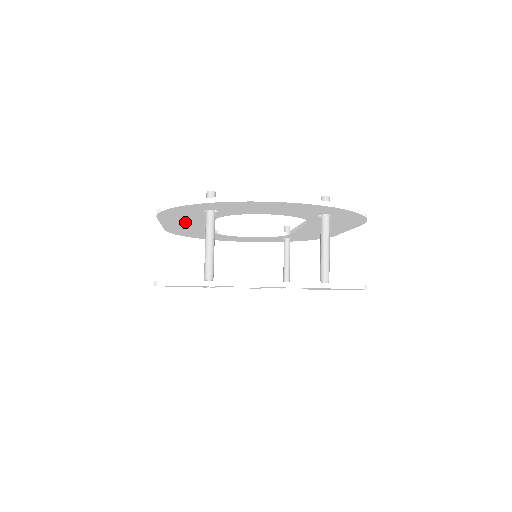
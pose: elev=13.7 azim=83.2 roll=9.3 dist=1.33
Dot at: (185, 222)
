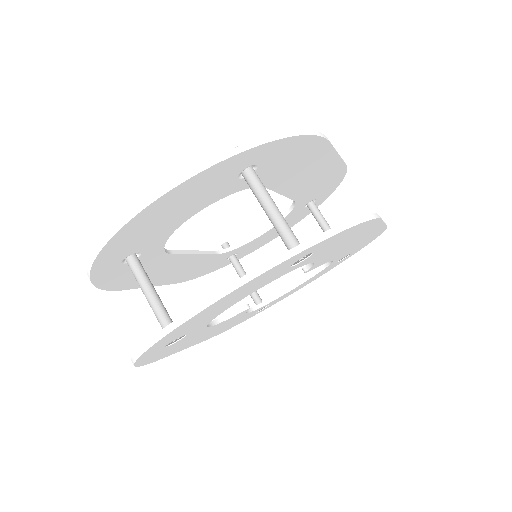
Dot at: (160, 273)
